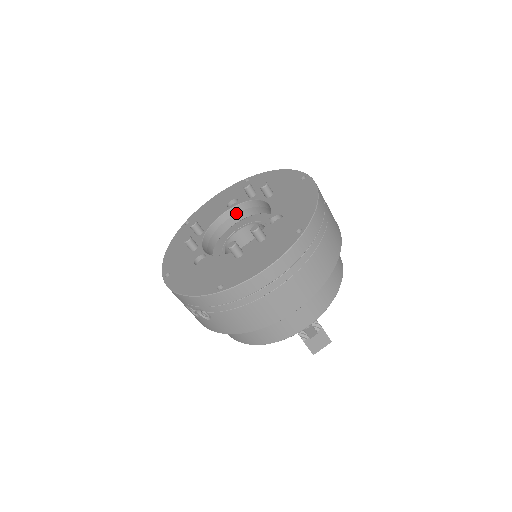
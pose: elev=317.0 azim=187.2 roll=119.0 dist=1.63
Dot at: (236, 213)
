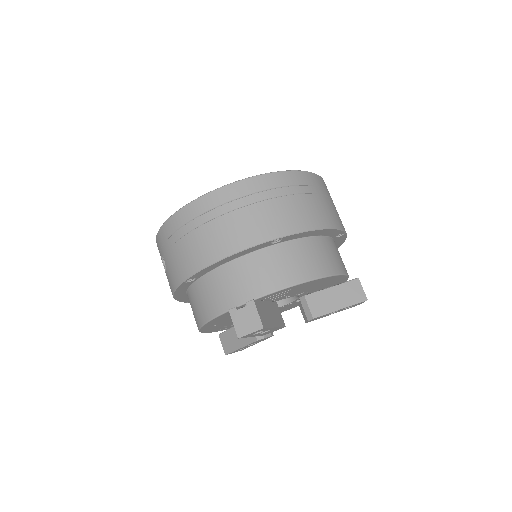
Dot at: occluded
